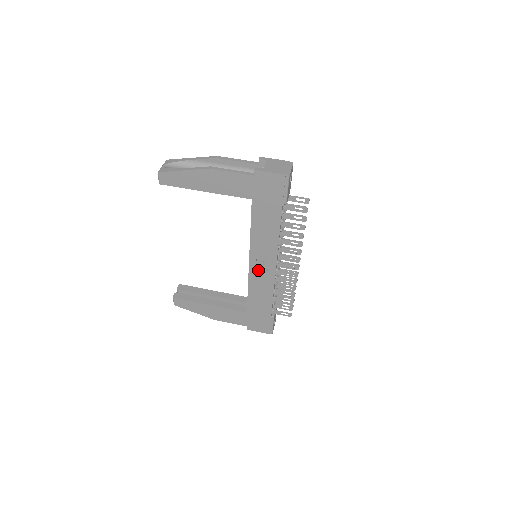
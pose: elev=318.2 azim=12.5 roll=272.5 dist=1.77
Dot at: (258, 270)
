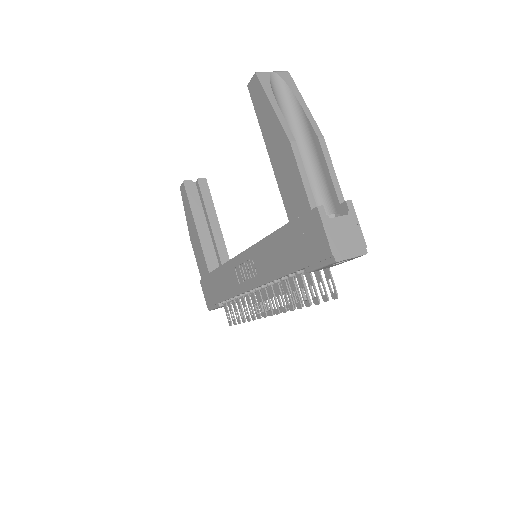
Dot at: (241, 268)
